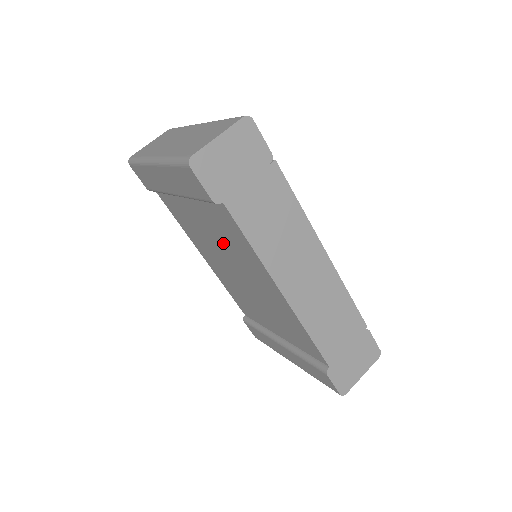
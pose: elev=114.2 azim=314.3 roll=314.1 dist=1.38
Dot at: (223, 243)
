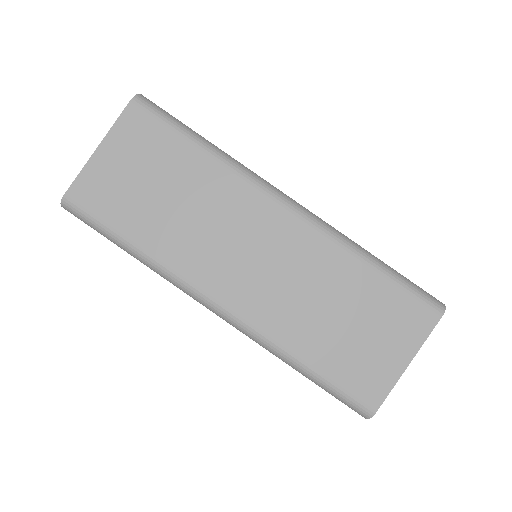
Dot at: occluded
